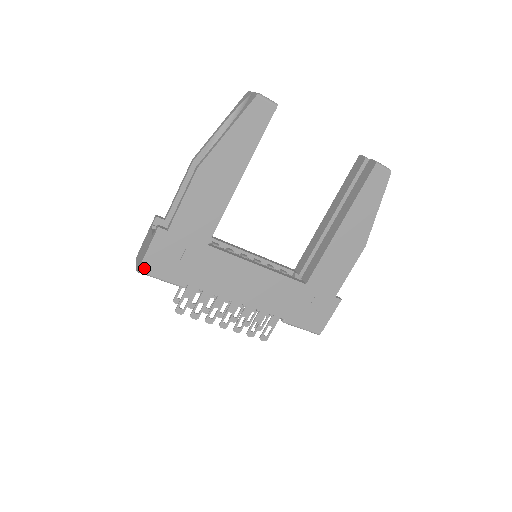
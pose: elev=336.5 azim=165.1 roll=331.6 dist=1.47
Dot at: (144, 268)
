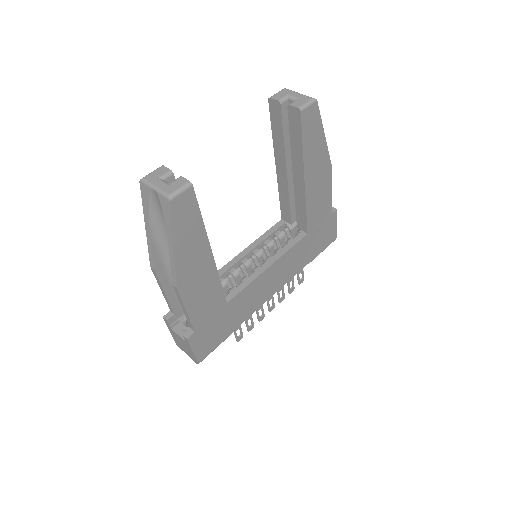
Dot at: (201, 359)
